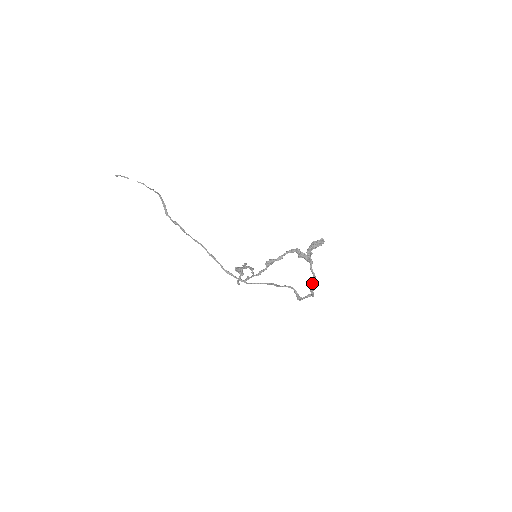
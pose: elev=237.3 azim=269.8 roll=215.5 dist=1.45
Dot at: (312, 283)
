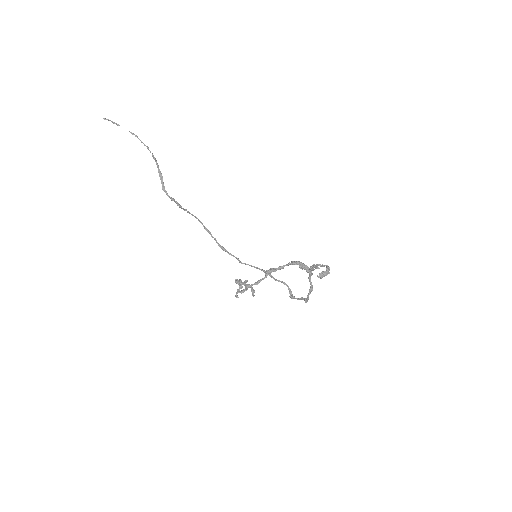
Dot at: (308, 295)
